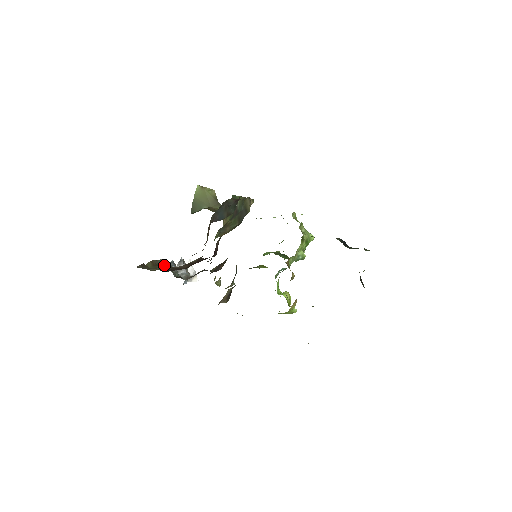
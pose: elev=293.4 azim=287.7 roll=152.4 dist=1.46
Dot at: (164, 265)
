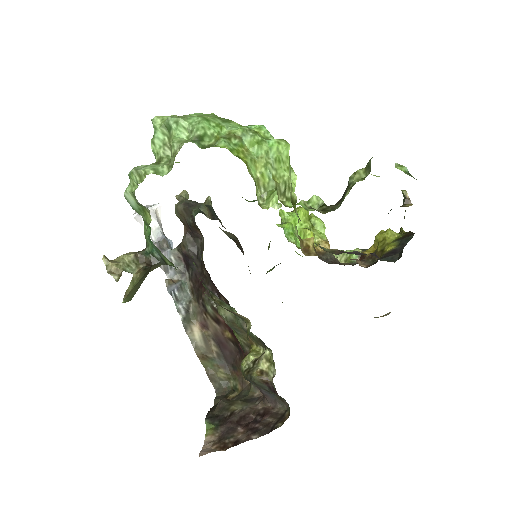
Dot at: (203, 342)
